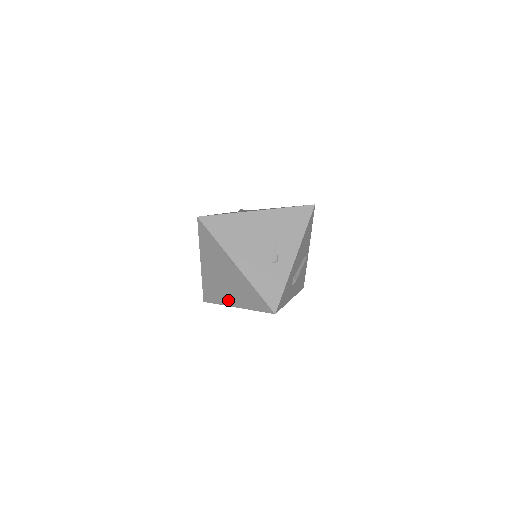
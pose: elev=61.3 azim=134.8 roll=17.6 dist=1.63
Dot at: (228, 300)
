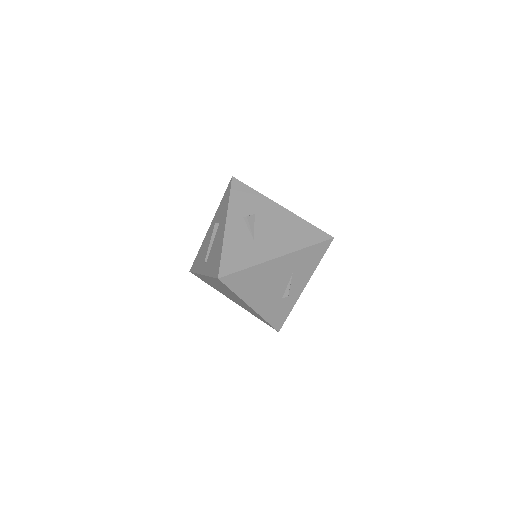
Dot at: (226, 296)
